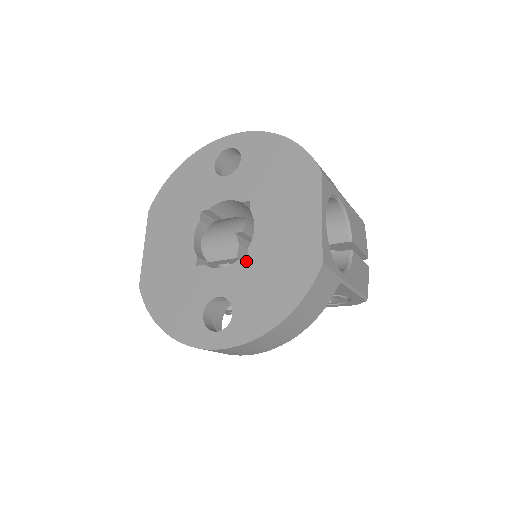
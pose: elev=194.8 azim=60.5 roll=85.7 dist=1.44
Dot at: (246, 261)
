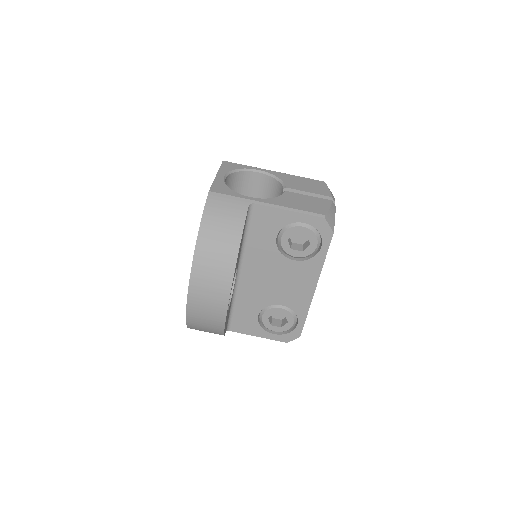
Dot at: occluded
